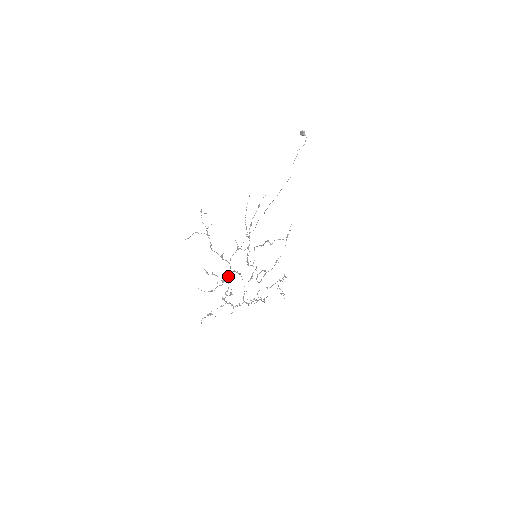
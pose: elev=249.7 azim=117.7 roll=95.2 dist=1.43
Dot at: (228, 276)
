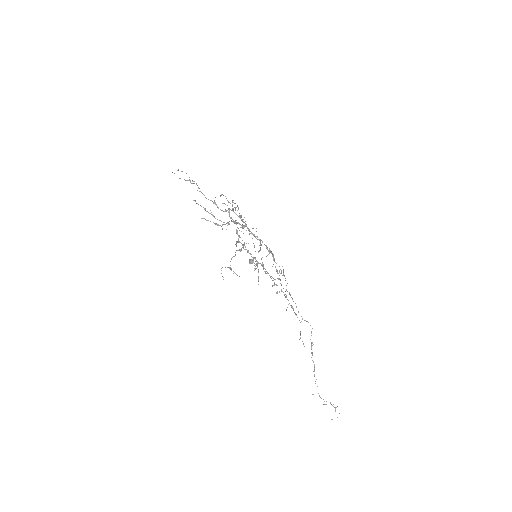
Dot at: (230, 217)
